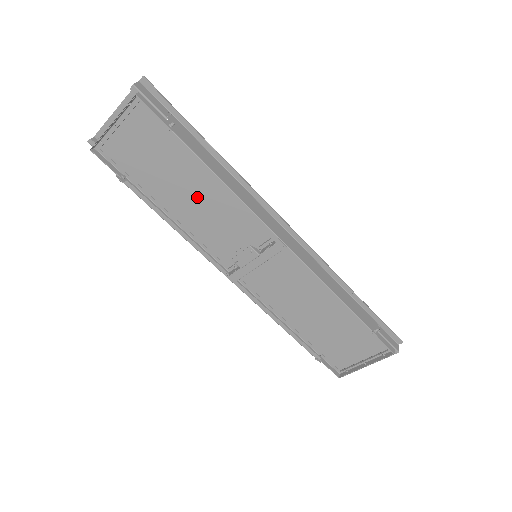
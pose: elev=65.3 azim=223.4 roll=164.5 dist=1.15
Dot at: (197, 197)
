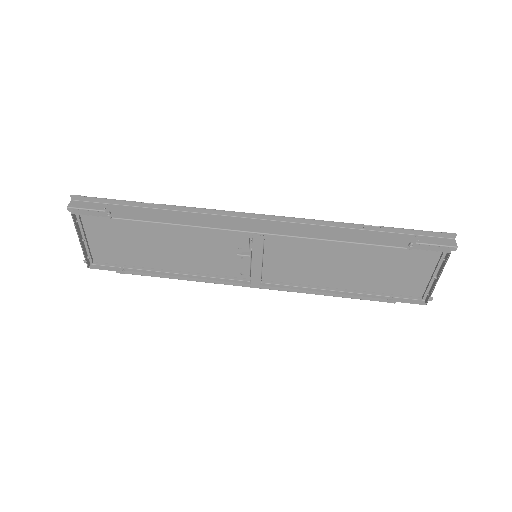
Dot at: (175, 246)
